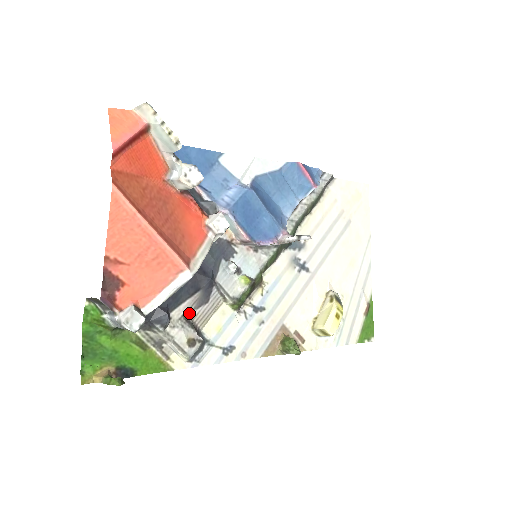
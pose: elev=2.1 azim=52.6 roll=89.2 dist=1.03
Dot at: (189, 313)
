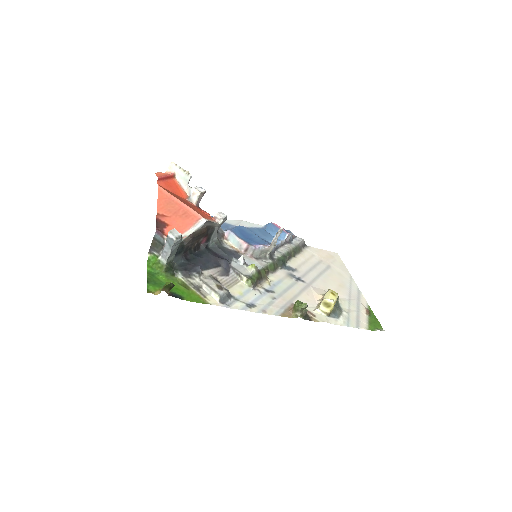
Dot at: (216, 276)
